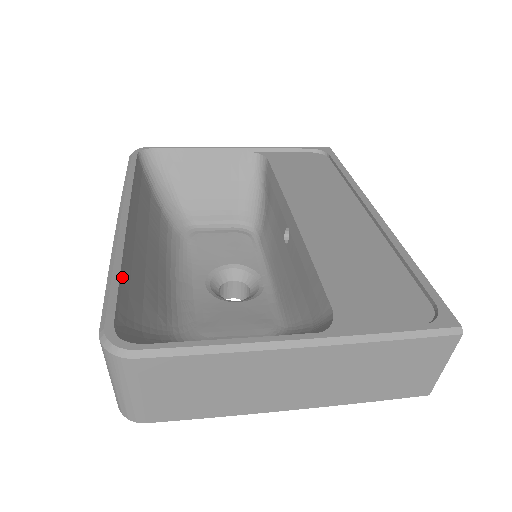
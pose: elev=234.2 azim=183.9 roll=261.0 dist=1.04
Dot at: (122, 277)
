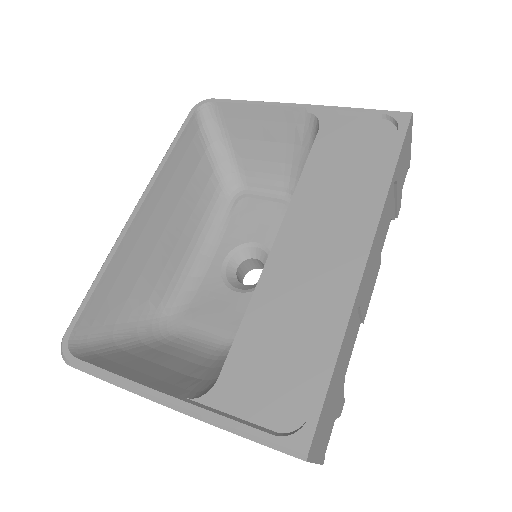
Dot at: (102, 282)
